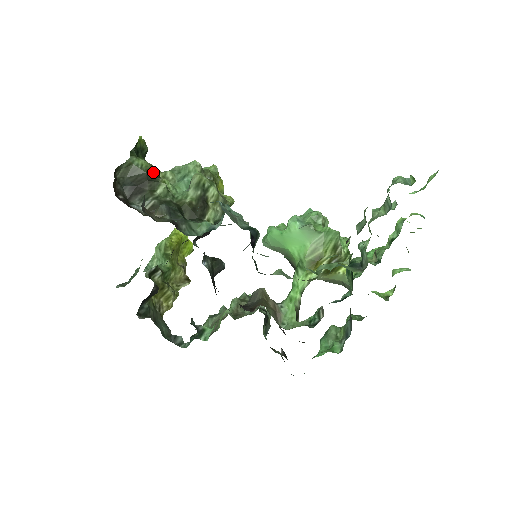
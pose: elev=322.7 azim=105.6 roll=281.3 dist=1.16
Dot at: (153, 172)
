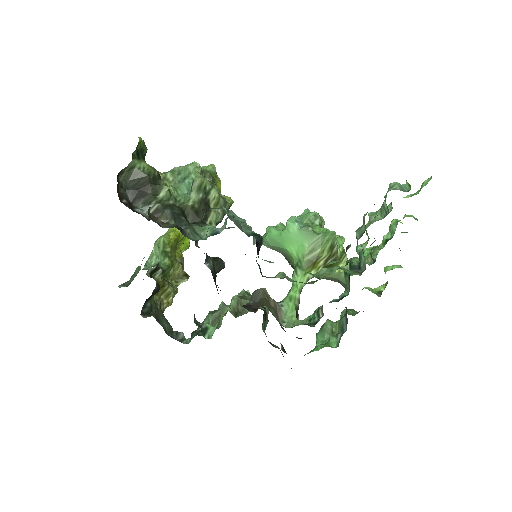
Dot at: (155, 175)
